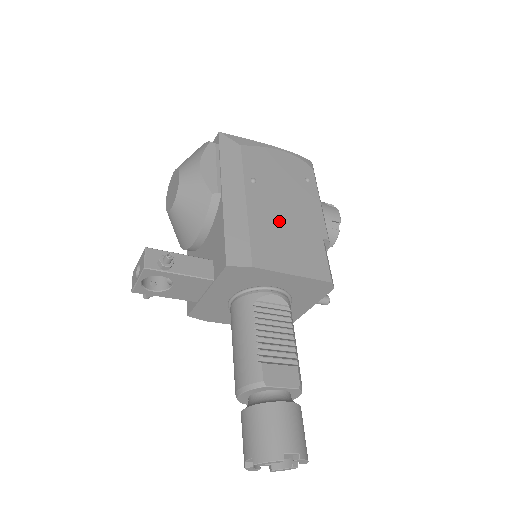
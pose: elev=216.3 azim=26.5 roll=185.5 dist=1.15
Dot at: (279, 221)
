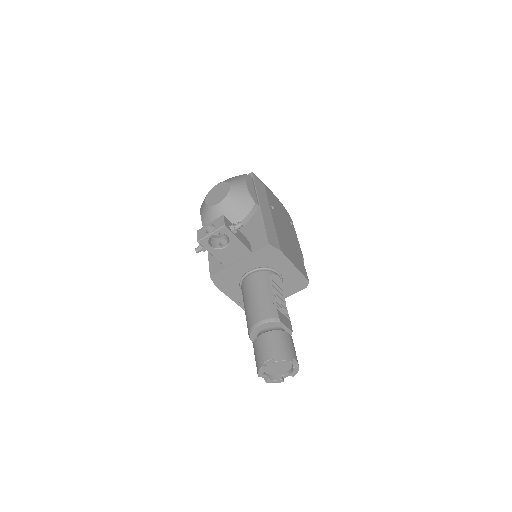
Dot at: (285, 236)
